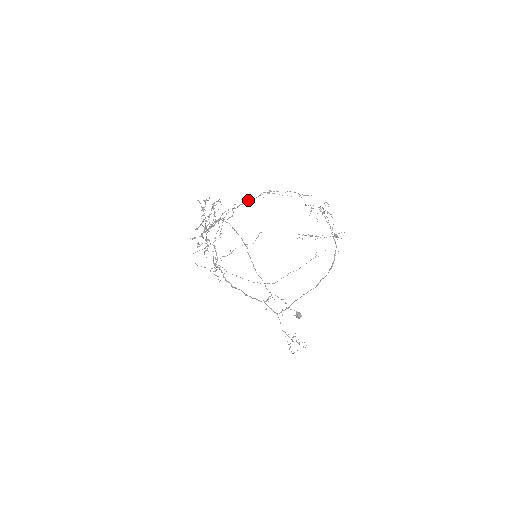
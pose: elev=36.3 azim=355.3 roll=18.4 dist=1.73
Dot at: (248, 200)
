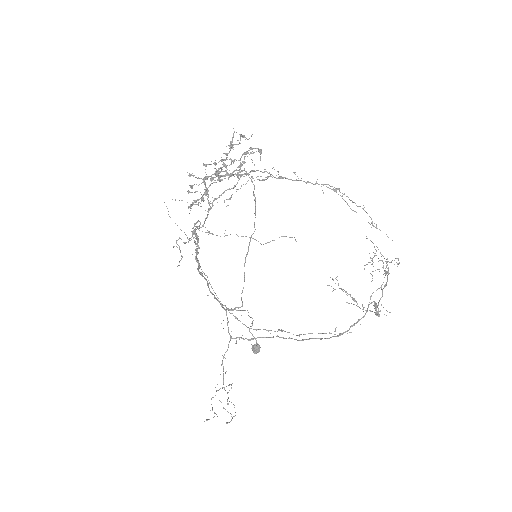
Dot at: occluded
